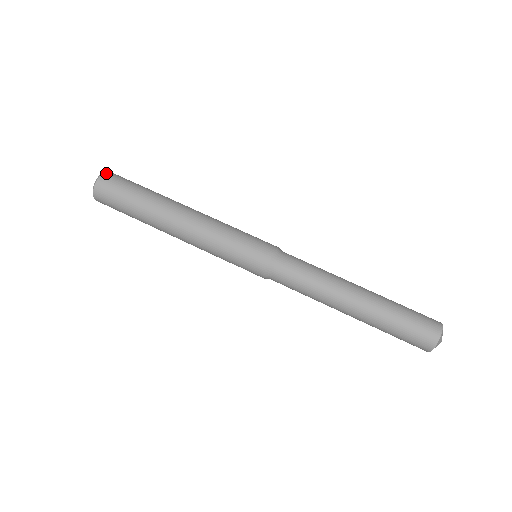
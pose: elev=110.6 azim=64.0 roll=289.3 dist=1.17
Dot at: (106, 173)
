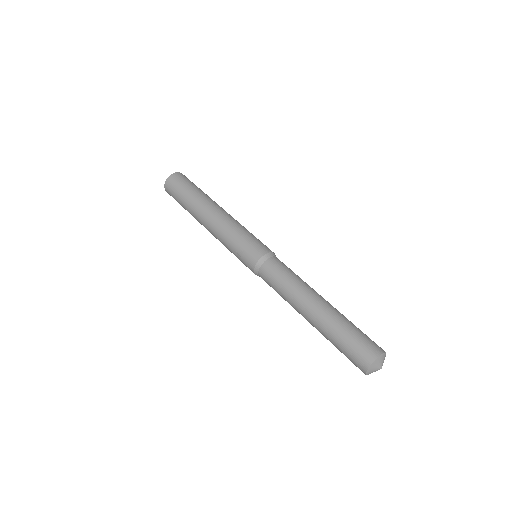
Dot at: occluded
